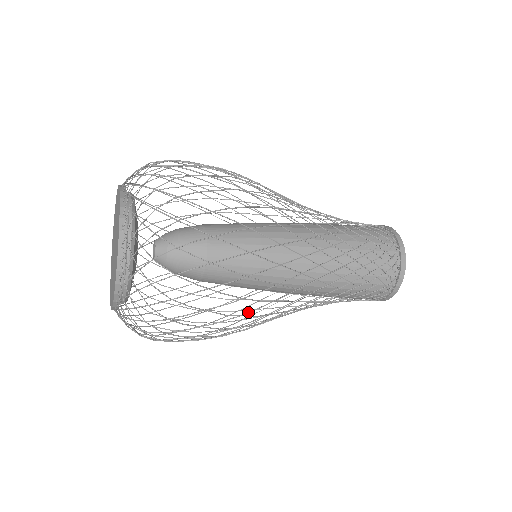
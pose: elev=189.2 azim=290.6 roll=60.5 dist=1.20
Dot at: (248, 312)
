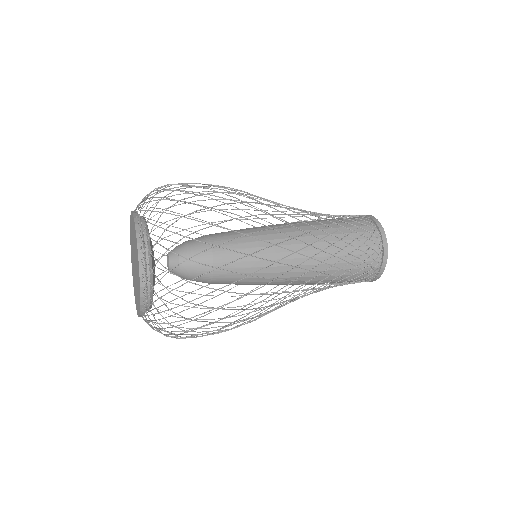
Dot at: occluded
